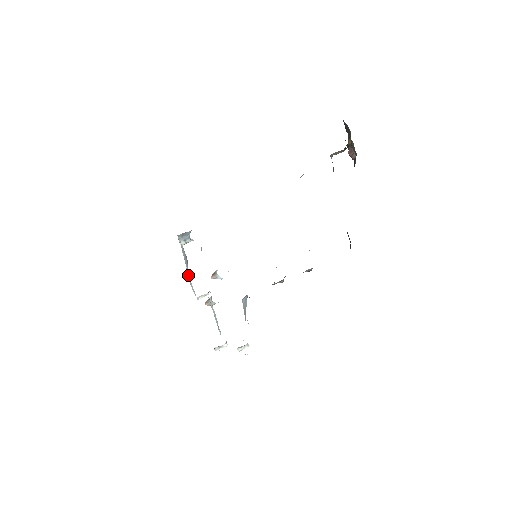
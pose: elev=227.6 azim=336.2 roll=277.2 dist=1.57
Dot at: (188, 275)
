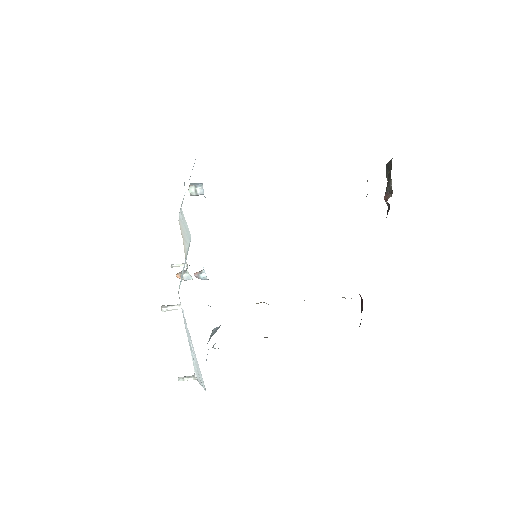
Dot at: occluded
